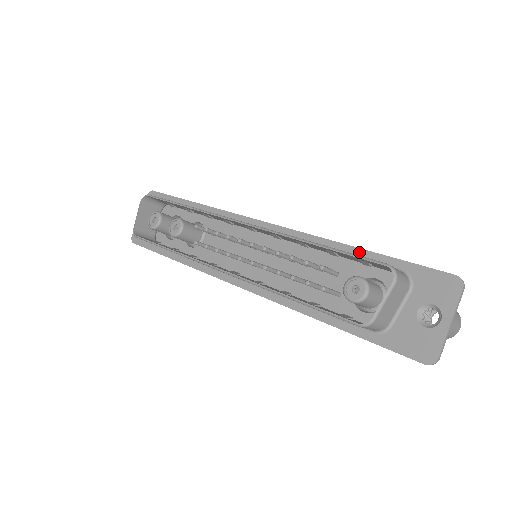
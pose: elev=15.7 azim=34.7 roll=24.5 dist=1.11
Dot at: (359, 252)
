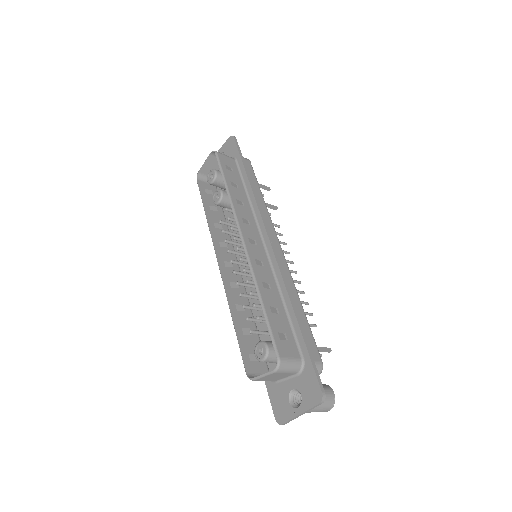
Dot at: (294, 321)
